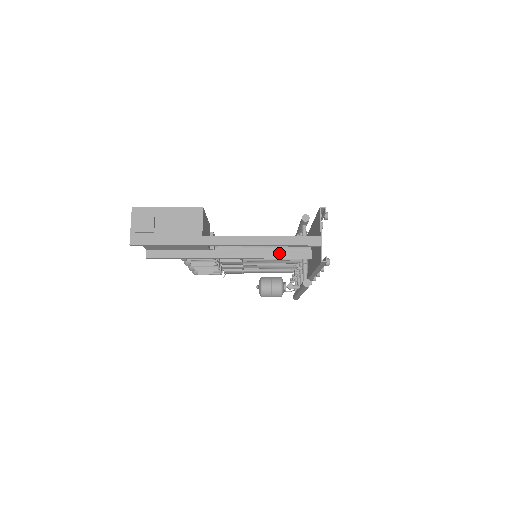
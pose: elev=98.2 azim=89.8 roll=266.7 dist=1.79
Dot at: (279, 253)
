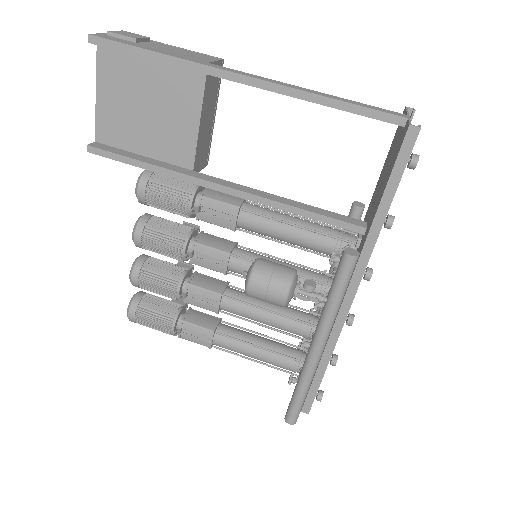
Dot at: (309, 207)
